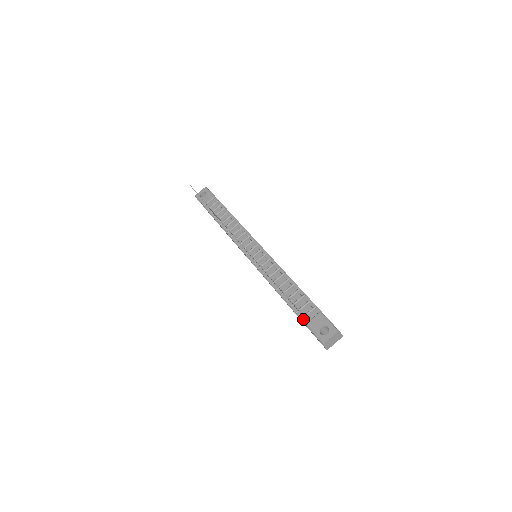
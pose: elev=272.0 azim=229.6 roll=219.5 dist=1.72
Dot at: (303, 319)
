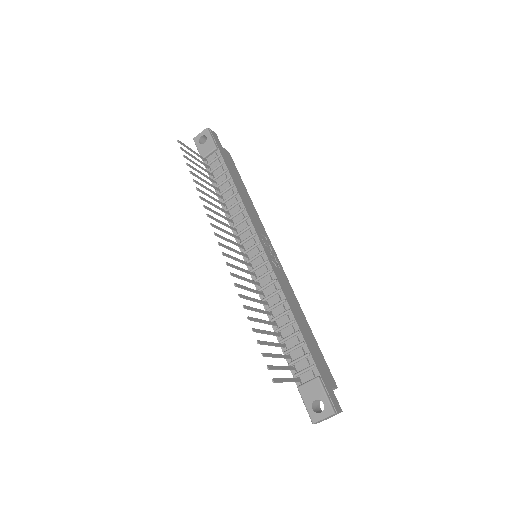
Dot at: (296, 377)
